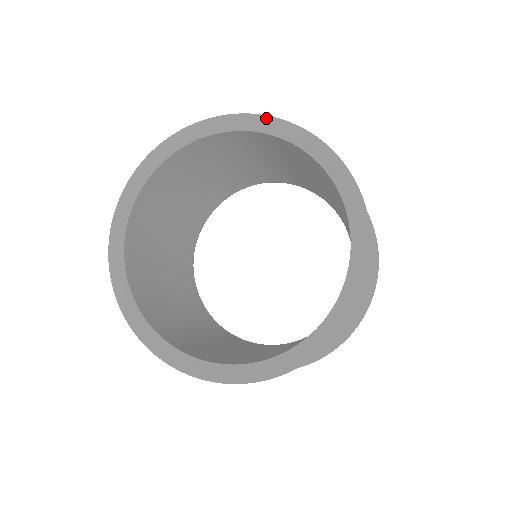
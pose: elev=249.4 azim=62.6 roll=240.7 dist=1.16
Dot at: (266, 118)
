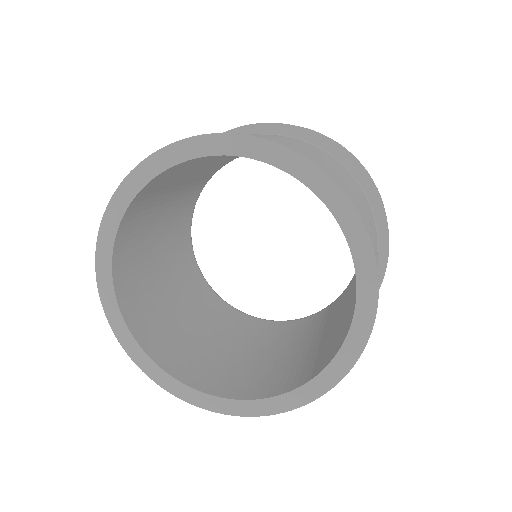
Dot at: (139, 168)
